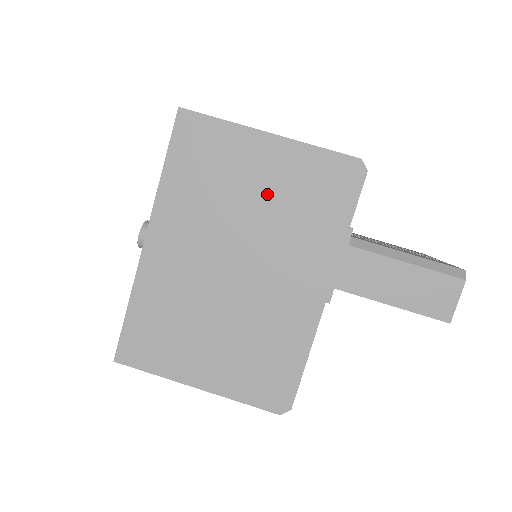
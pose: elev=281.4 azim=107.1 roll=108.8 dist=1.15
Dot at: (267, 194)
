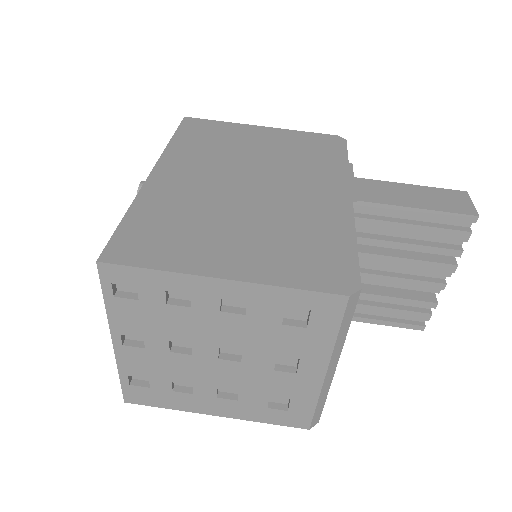
Dot at: (269, 149)
